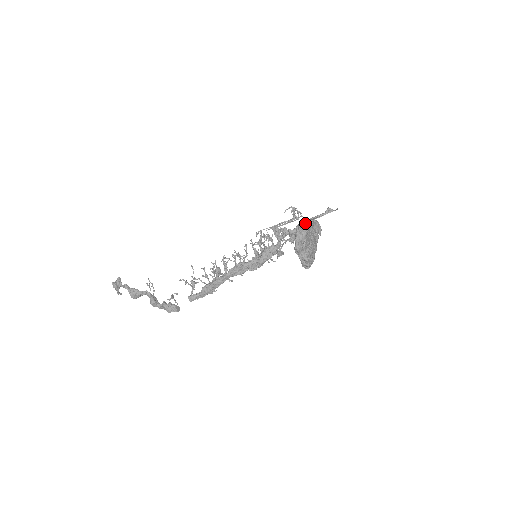
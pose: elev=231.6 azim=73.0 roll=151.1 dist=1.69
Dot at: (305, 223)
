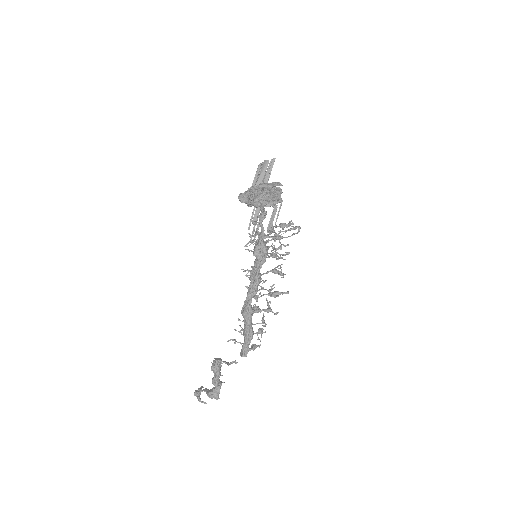
Dot at: occluded
